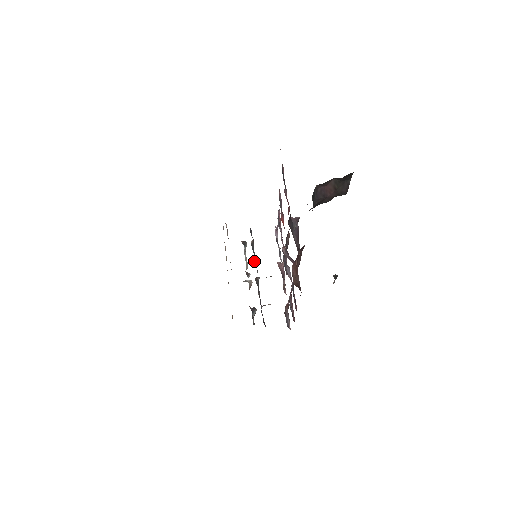
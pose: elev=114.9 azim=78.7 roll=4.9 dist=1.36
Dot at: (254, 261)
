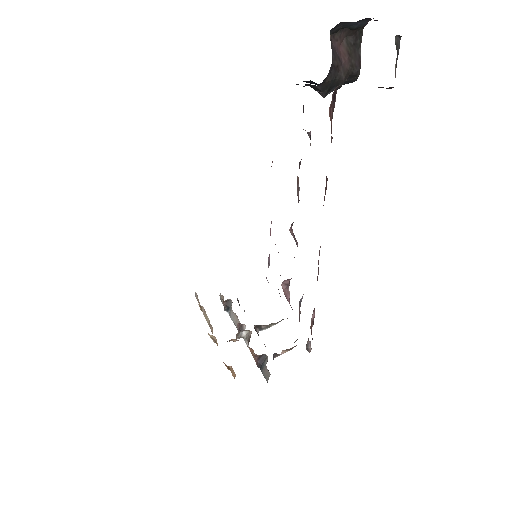
Dot at: occluded
